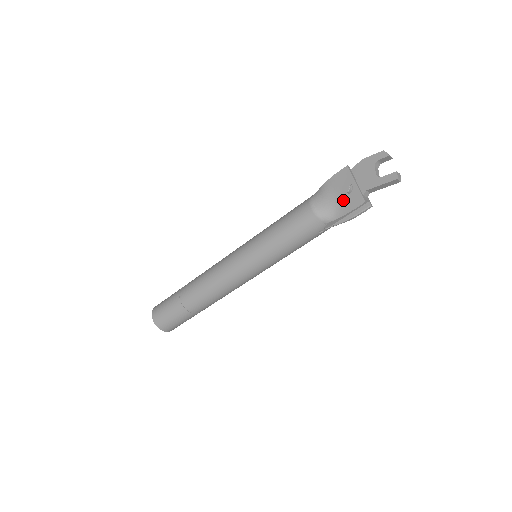
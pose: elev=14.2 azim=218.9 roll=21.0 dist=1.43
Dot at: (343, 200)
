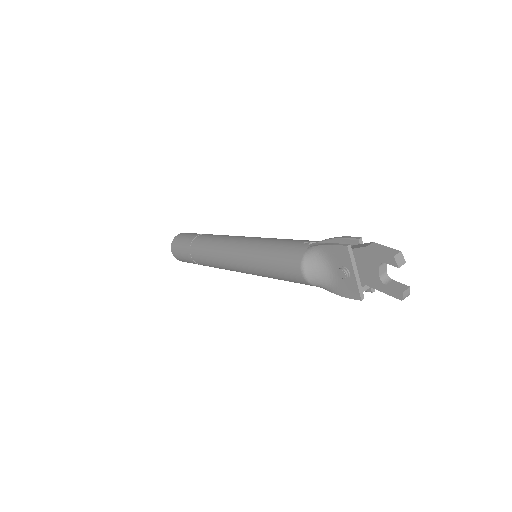
Dot at: (339, 280)
